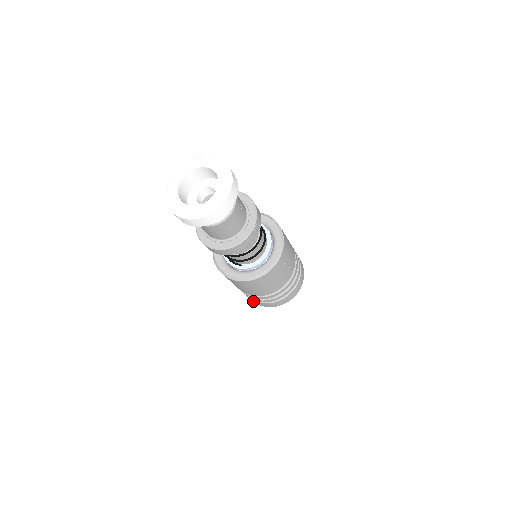
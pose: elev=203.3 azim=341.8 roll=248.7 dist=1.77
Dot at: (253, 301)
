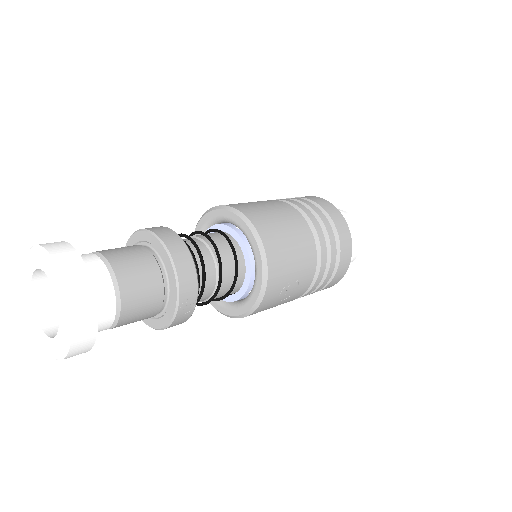
Dot at: occluded
